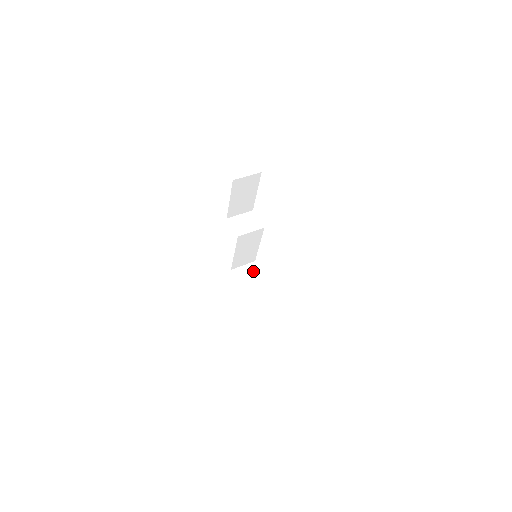
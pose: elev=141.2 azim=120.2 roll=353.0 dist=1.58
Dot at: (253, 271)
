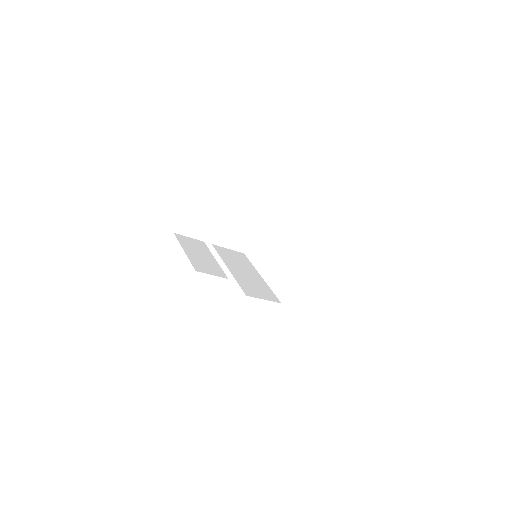
Dot at: occluded
